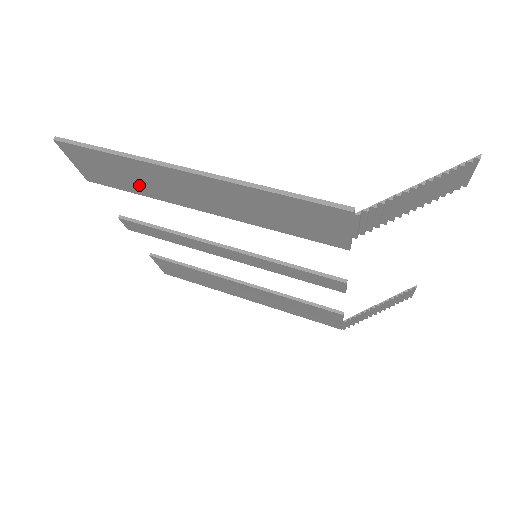
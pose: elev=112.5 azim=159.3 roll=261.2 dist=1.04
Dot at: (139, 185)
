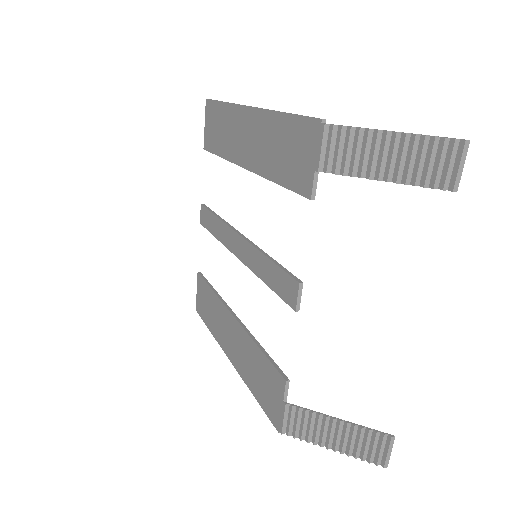
Dot at: (224, 141)
